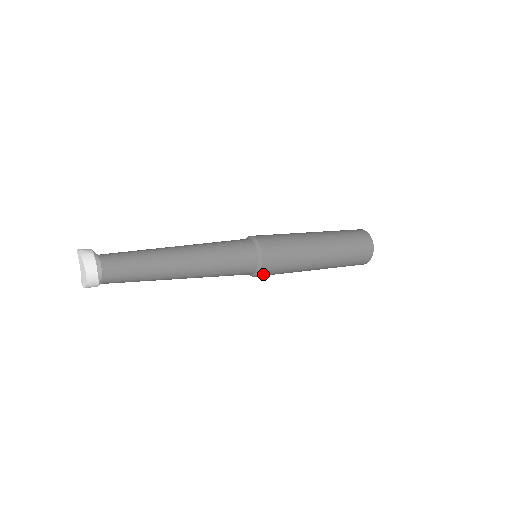
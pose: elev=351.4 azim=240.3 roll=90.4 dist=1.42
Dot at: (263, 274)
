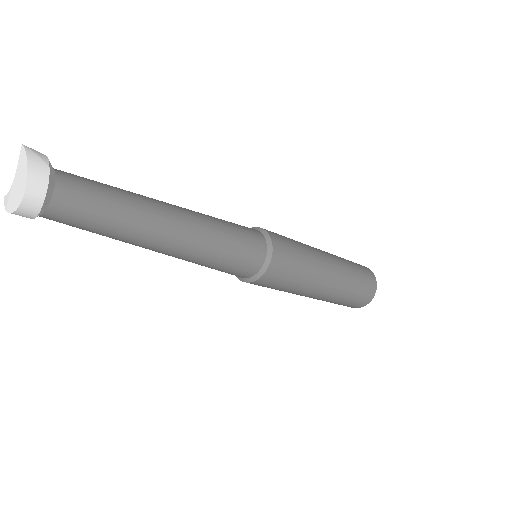
Dot at: (256, 283)
